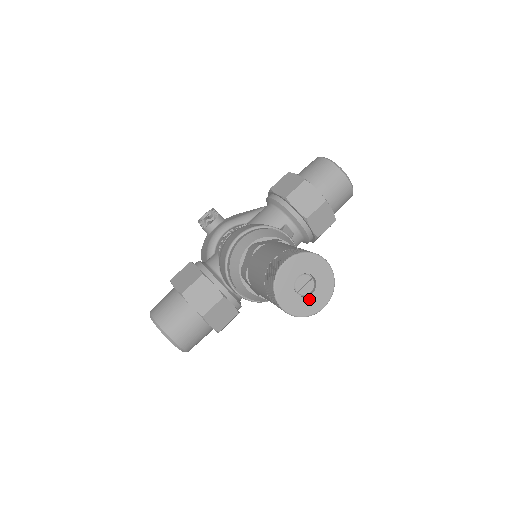
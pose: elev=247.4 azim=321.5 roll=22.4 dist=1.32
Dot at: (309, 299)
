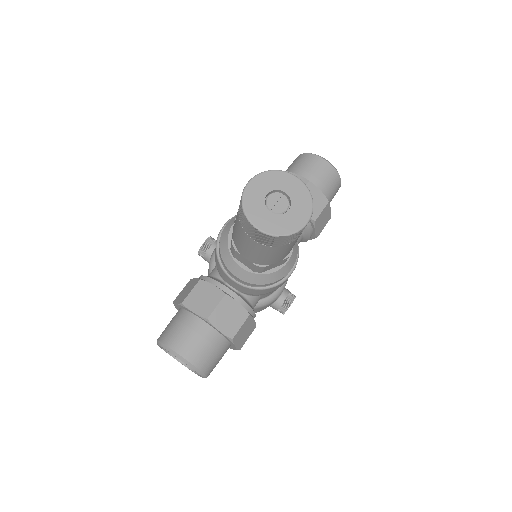
Dot at: (287, 216)
